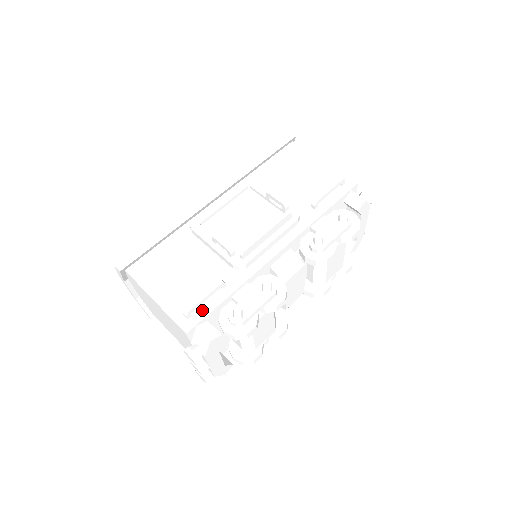
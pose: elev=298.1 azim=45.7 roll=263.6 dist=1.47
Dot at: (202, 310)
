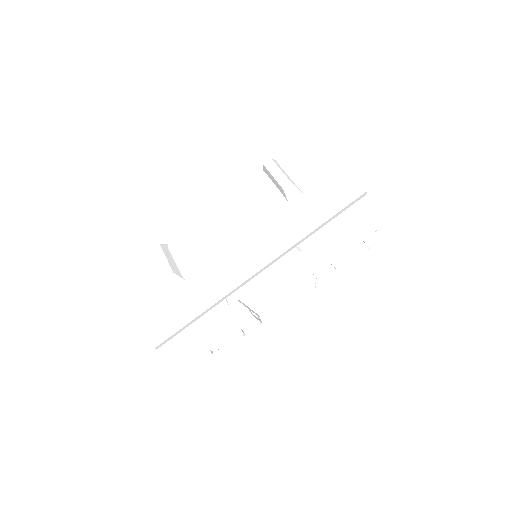
Dot at: occluded
